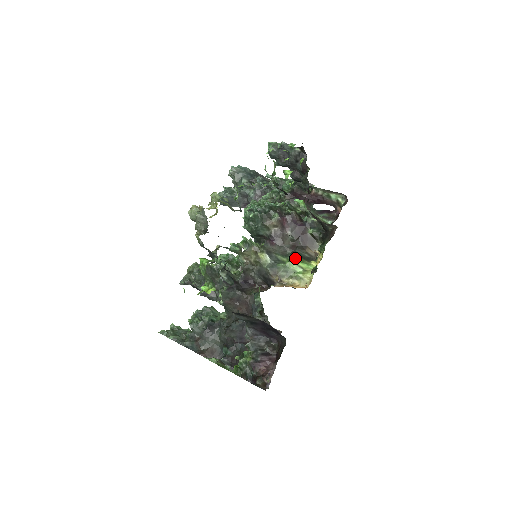
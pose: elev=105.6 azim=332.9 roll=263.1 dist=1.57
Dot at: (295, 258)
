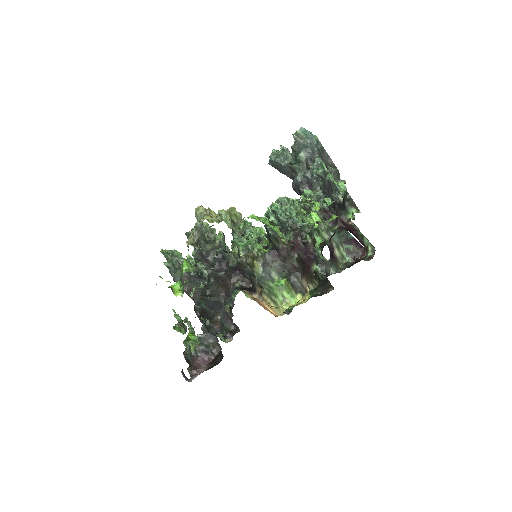
Dot at: (284, 285)
